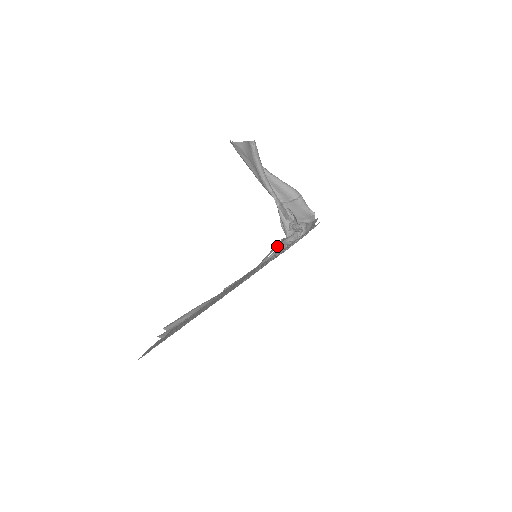
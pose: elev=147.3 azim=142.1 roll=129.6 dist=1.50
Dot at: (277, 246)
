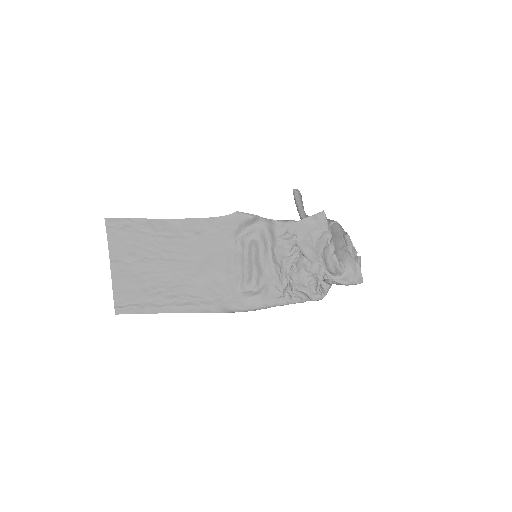
Dot at: (244, 214)
